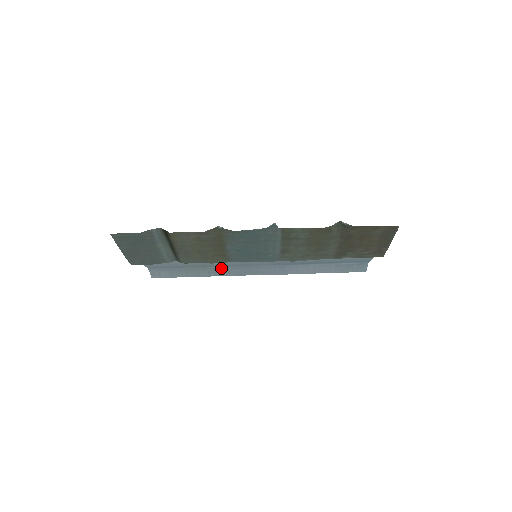
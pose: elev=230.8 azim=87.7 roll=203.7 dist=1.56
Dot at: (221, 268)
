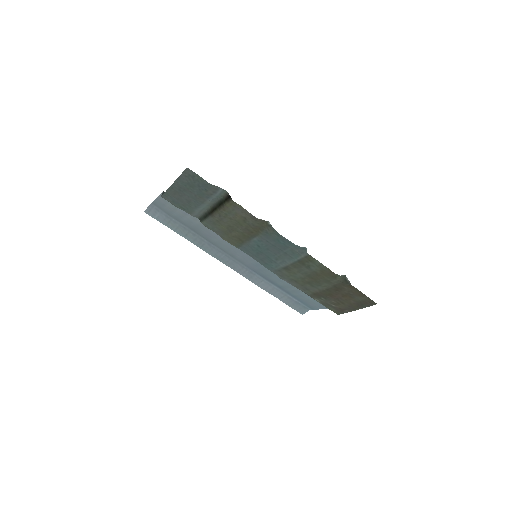
Dot at: (208, 243)
